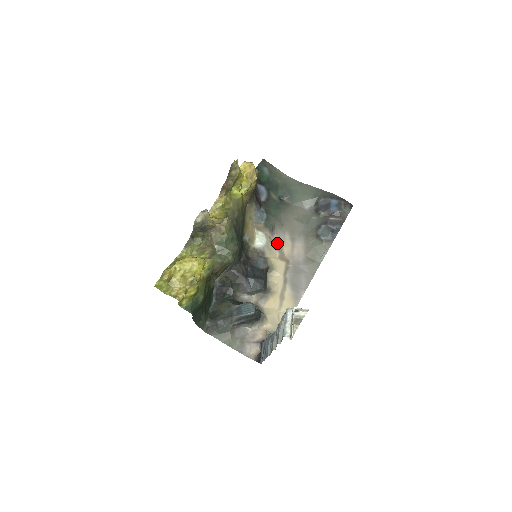
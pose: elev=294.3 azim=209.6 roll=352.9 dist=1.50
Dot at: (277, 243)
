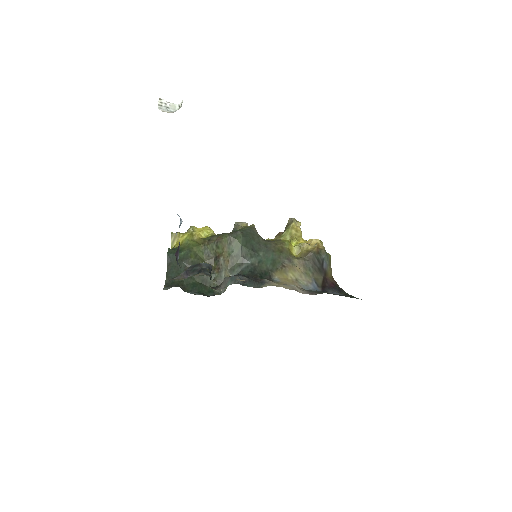
Dot at: occluded
